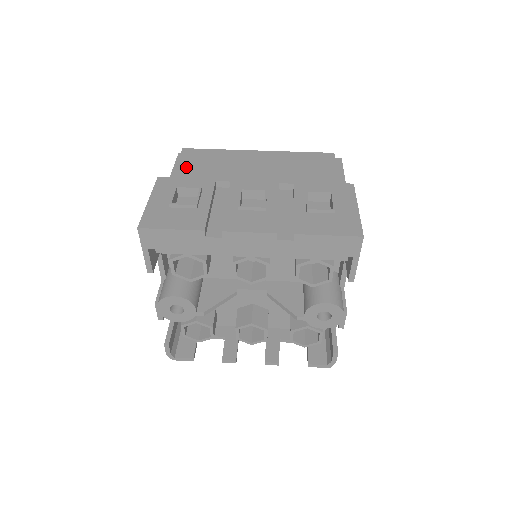
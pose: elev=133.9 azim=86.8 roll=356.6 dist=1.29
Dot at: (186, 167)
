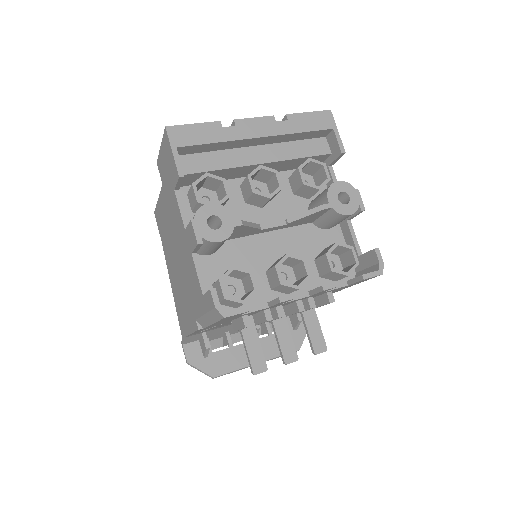
Dot at: occluded
